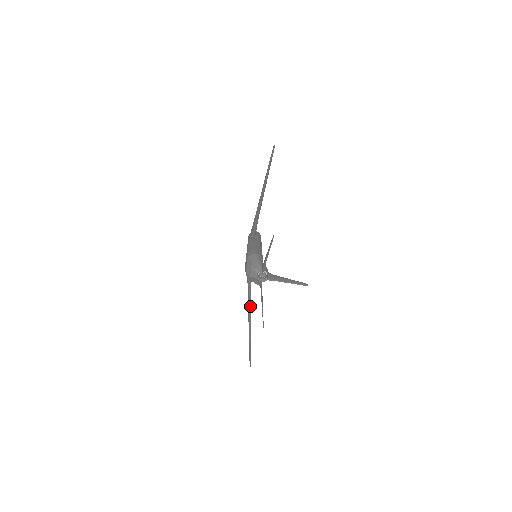
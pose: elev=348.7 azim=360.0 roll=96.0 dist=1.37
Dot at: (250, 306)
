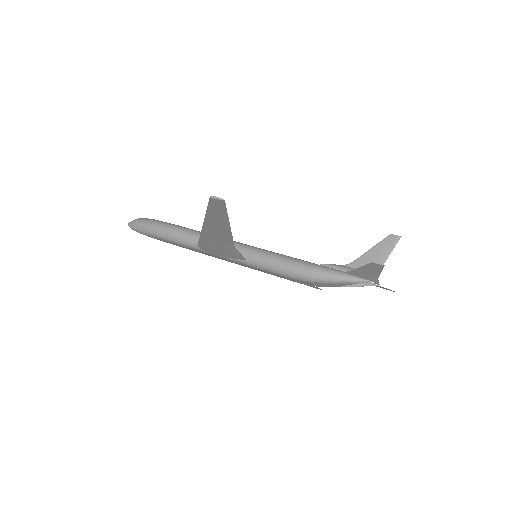
Dot at: occluded
